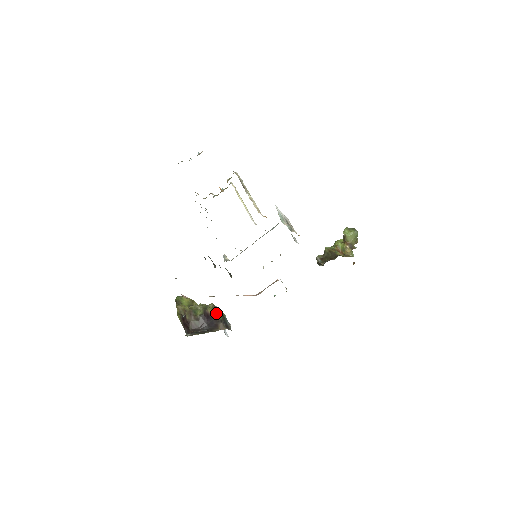
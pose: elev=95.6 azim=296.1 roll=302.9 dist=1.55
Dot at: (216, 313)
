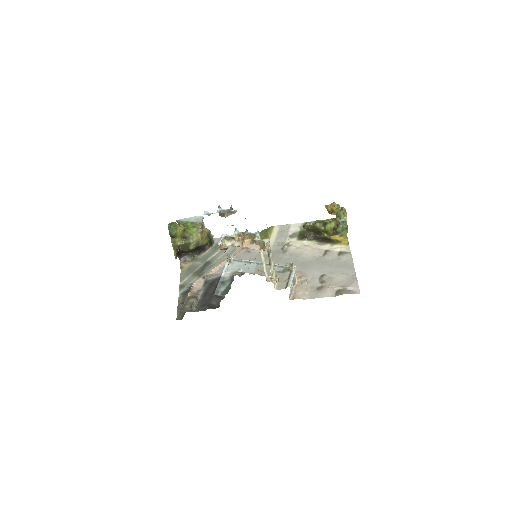
Dot at: (204, 239)
